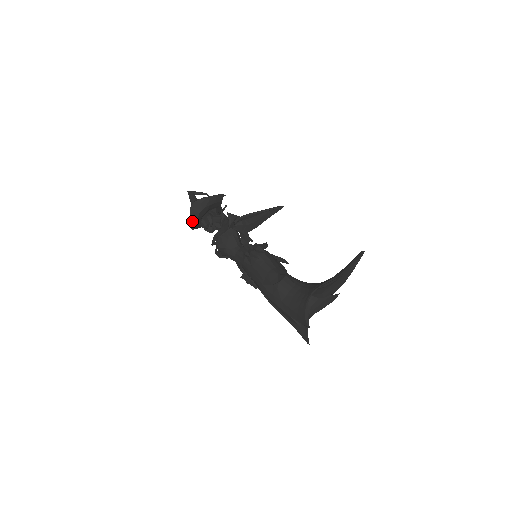
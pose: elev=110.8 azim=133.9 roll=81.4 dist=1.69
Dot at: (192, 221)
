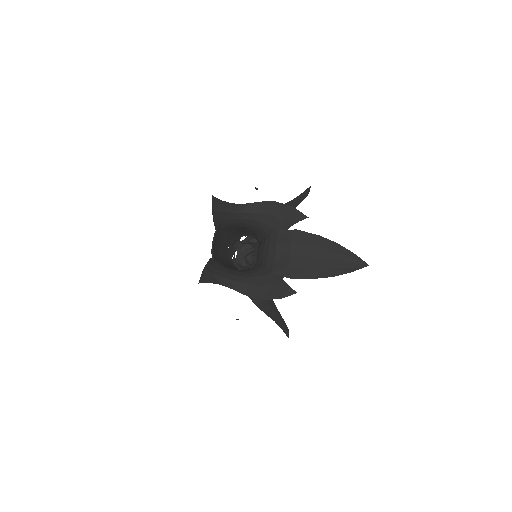
Dot at: occluded
